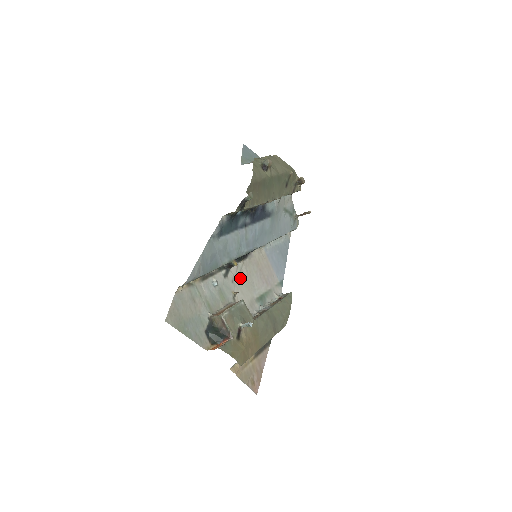
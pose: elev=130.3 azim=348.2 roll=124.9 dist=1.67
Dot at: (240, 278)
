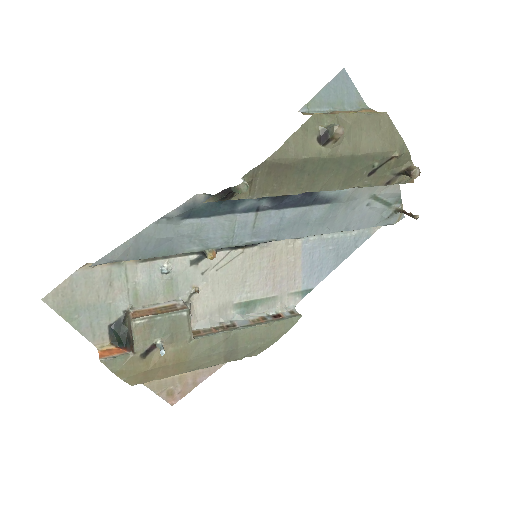
Dot at: (222, 271)
